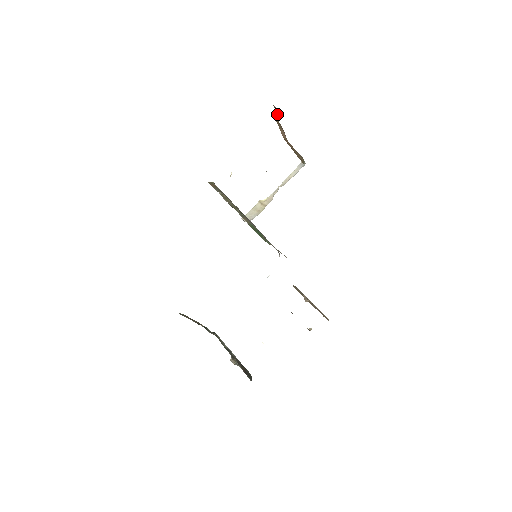
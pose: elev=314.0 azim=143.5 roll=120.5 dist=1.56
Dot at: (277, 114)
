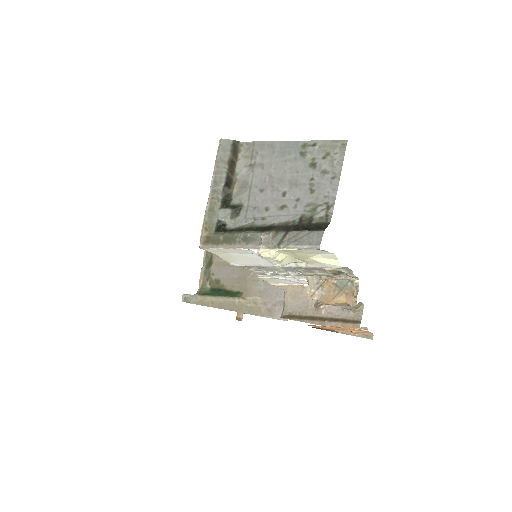
Dot at: occluded
